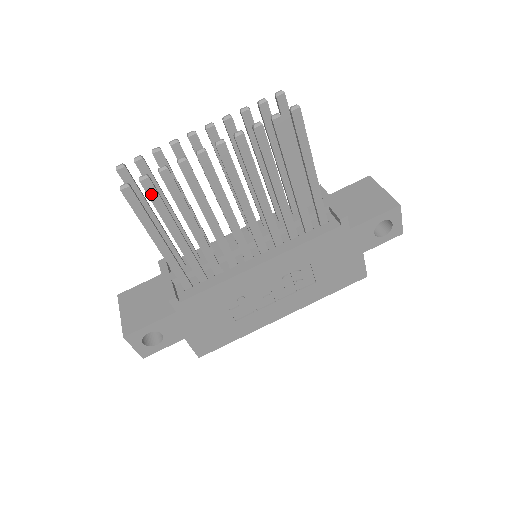
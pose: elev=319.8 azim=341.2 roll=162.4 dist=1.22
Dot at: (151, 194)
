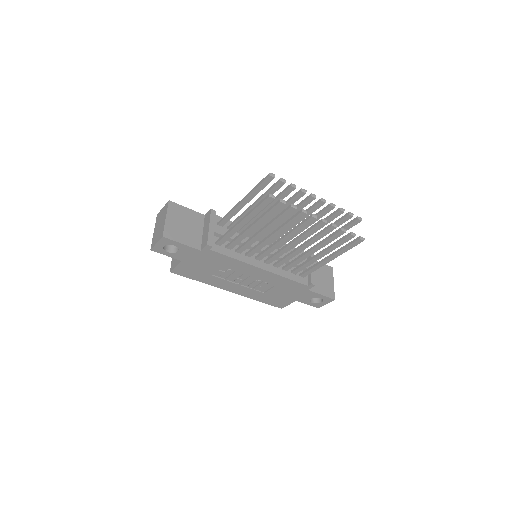
Dot at: (275, 208)
